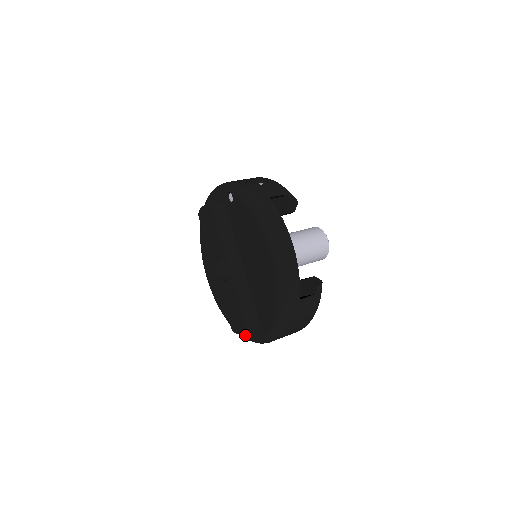
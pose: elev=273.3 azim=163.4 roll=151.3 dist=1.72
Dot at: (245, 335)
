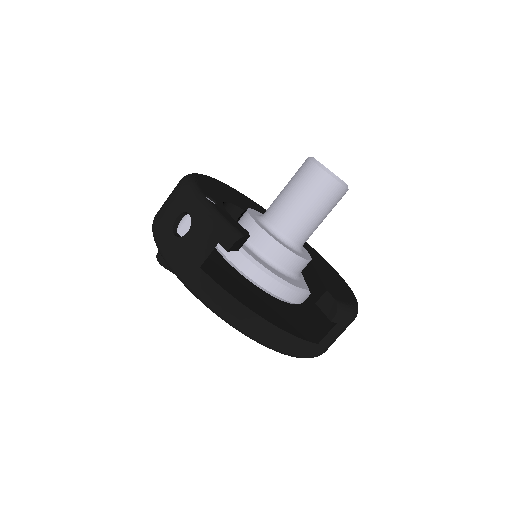
Dot at: occluded
